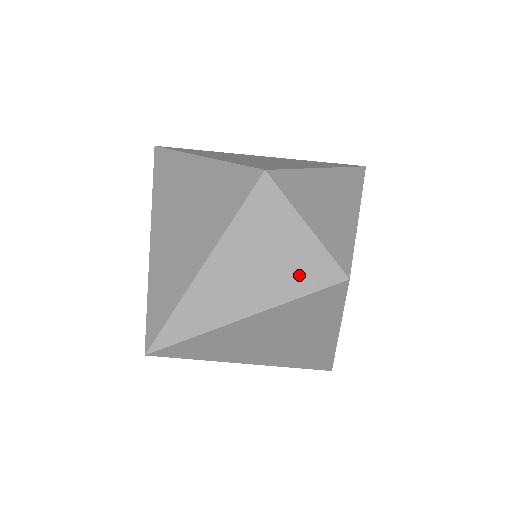
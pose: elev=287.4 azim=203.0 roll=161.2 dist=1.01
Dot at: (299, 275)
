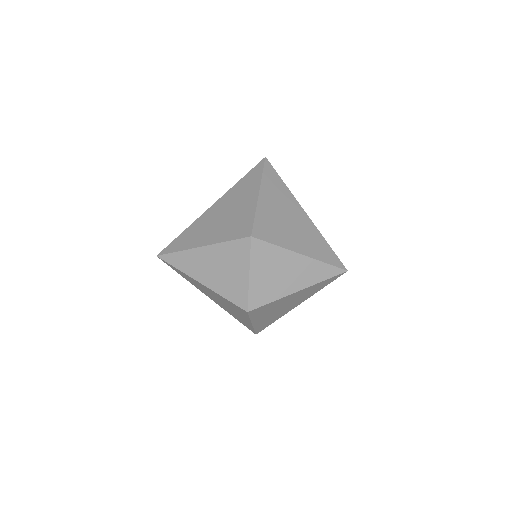
Dot at: (230, 289)
